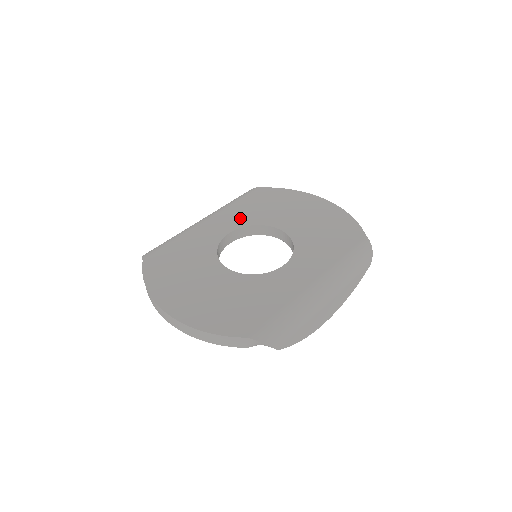
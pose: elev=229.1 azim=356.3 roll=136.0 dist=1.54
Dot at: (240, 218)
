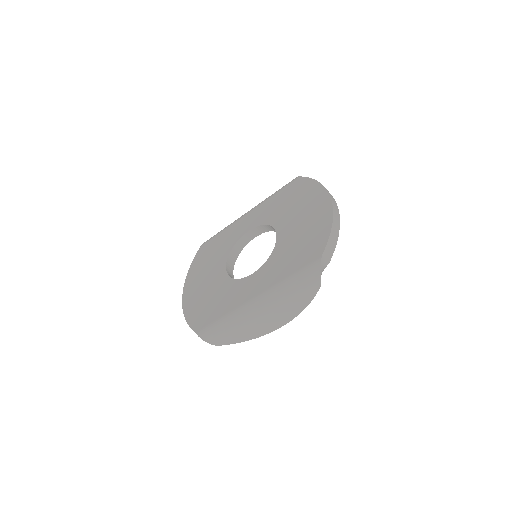
Dot at: (264, 215)
